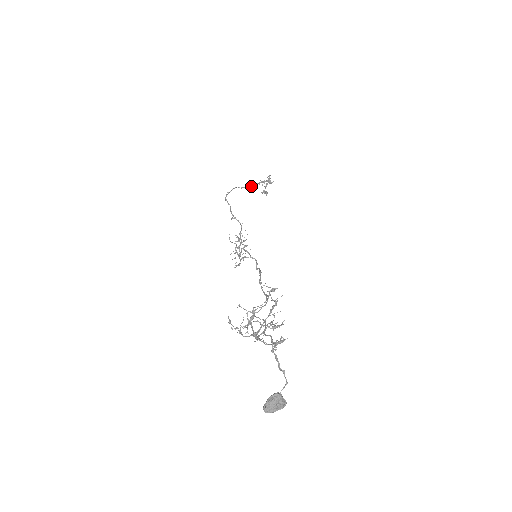
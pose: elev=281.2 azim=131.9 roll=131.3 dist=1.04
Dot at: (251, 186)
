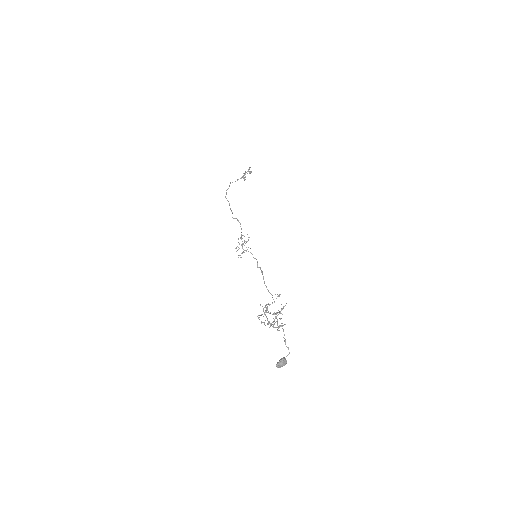
Dot at: occluded
